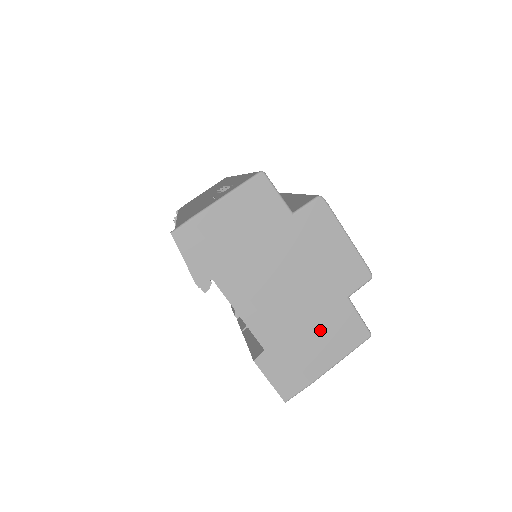
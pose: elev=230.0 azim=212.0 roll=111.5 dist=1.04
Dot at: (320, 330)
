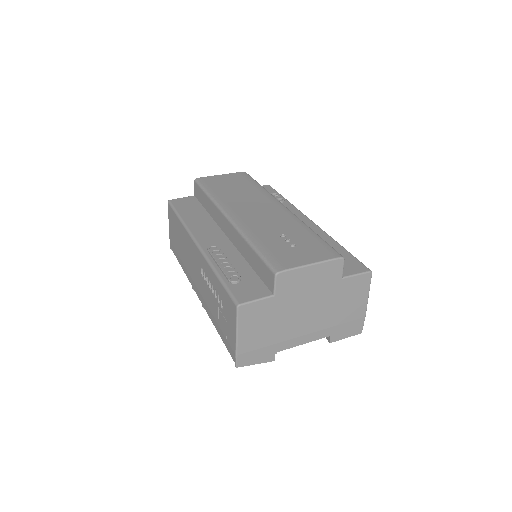
Dot at: (345, 302)
